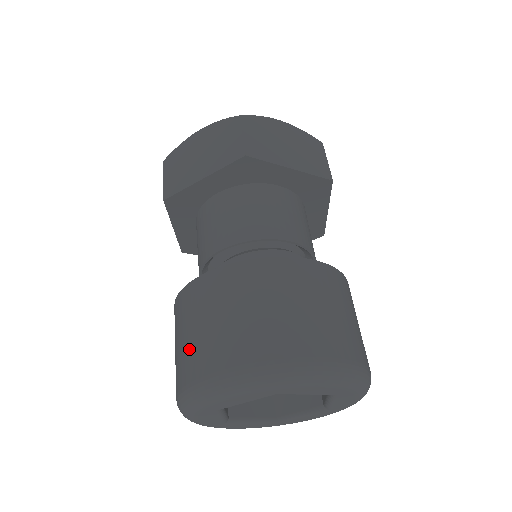
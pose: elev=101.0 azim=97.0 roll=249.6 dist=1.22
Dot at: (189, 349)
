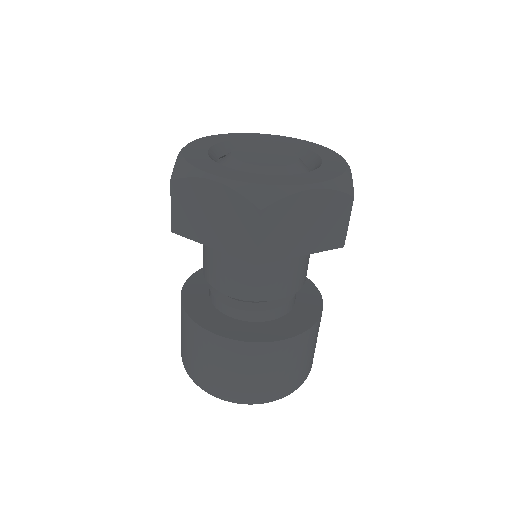
Dot at: (191, 359)
